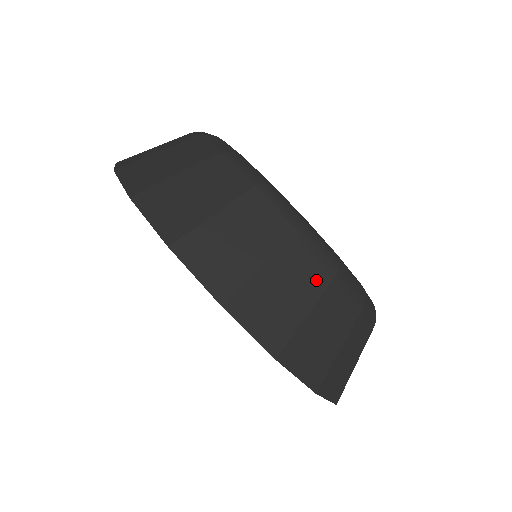
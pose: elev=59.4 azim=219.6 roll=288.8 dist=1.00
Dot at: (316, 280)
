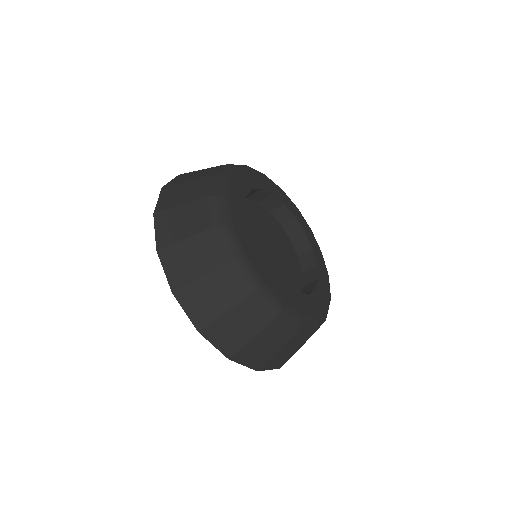
Dot at: (215, 259)
